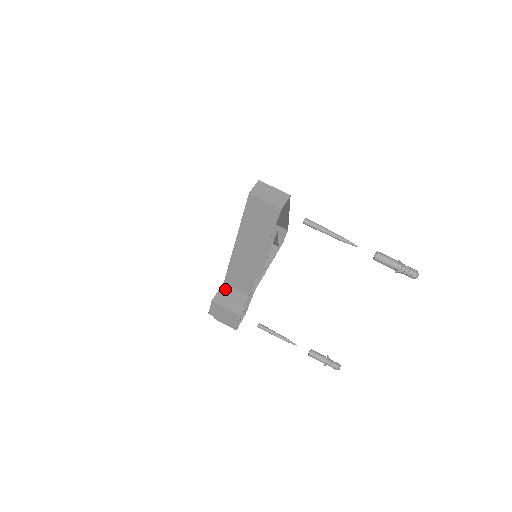
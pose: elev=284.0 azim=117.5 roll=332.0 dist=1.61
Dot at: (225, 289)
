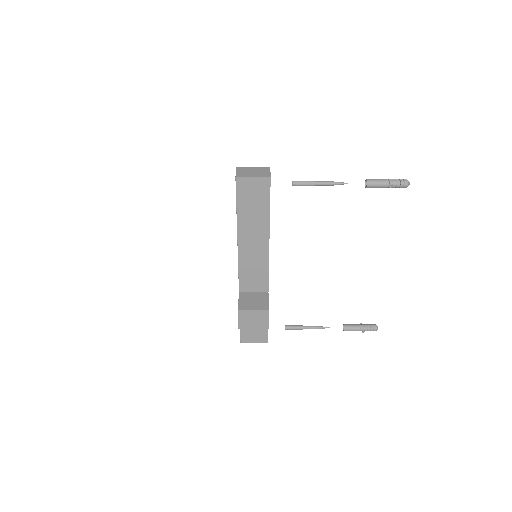
Dot at: (244, 297)
